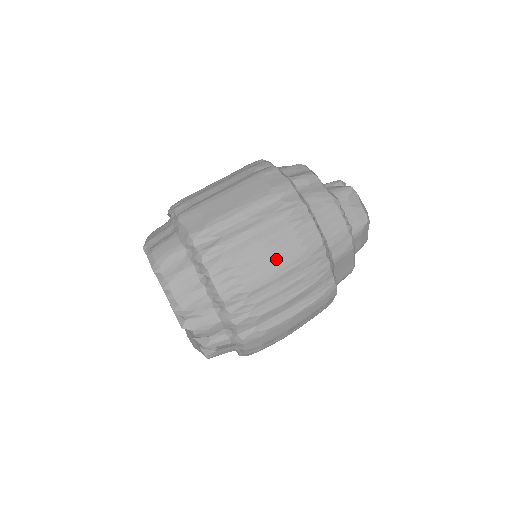
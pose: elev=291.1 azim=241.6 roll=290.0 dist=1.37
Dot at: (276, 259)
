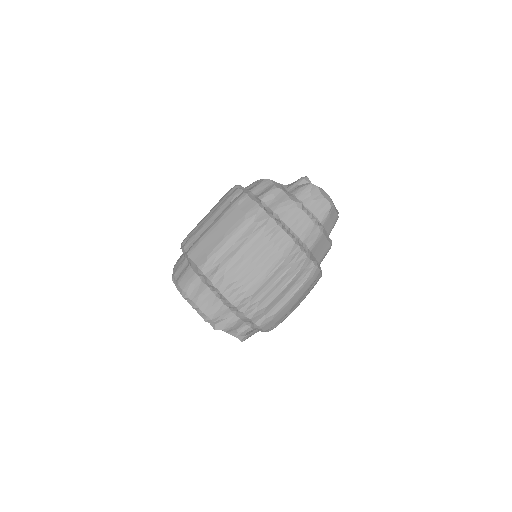
Dot at: (263, 267)
